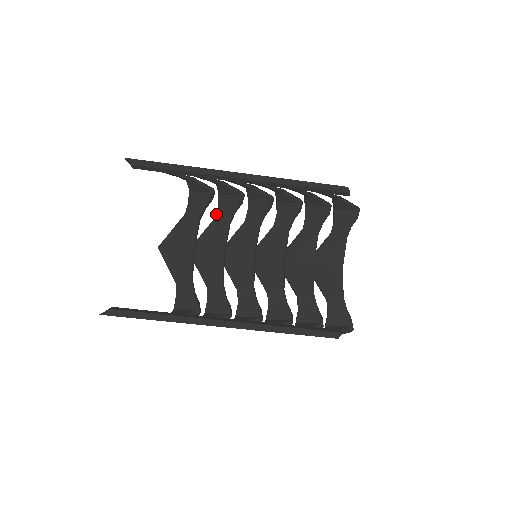
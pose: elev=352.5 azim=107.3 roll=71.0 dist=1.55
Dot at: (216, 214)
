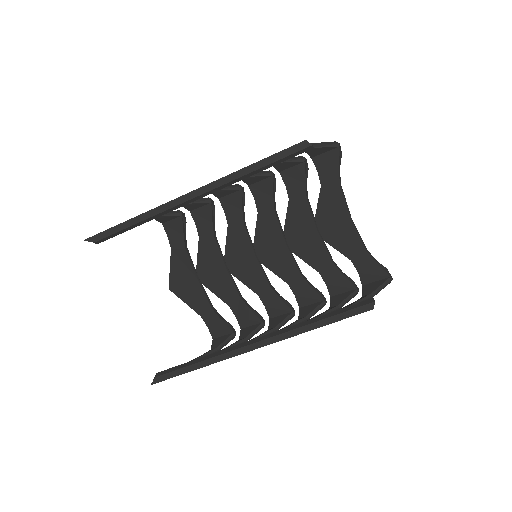
Dot at: (198, 233)
